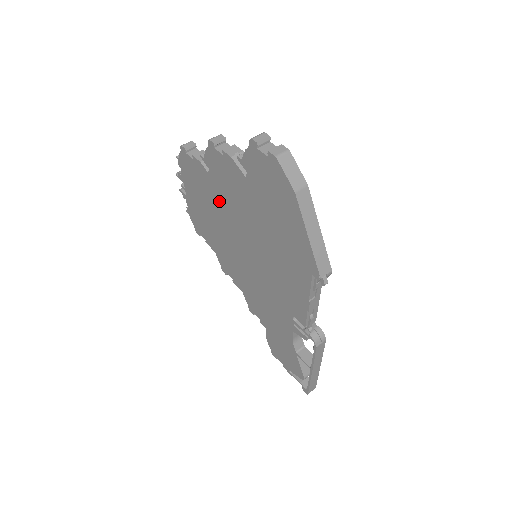
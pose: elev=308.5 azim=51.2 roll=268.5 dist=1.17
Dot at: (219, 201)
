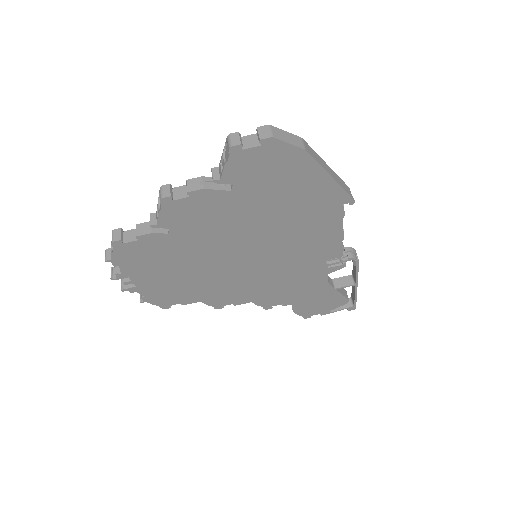
Dot at: (194, 247)
